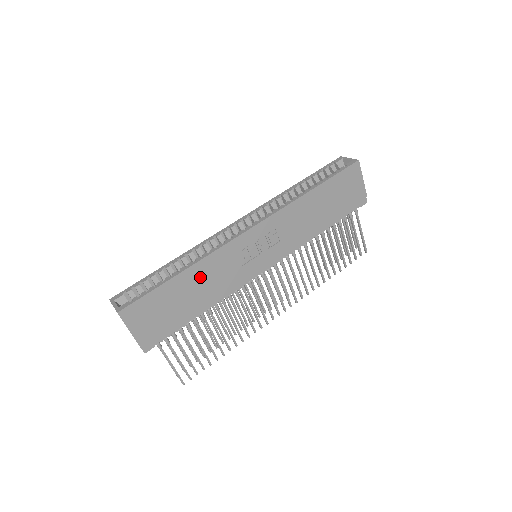
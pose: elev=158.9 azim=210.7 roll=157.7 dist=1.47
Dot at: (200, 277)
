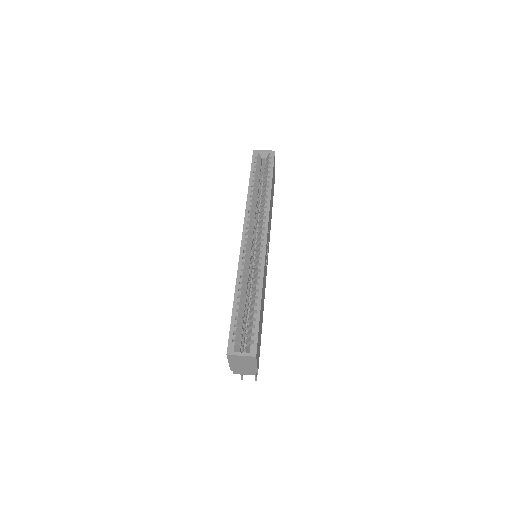
Dot at: occluded
